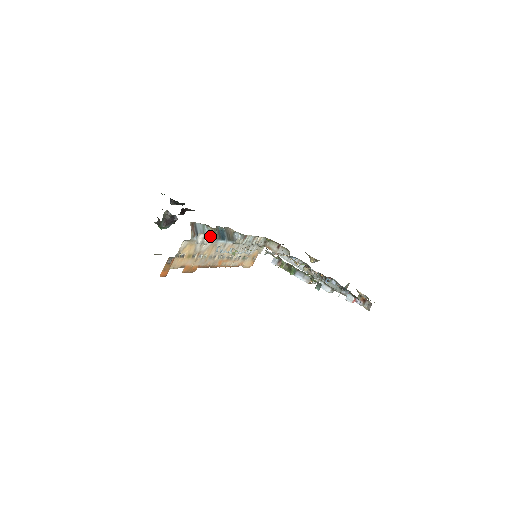
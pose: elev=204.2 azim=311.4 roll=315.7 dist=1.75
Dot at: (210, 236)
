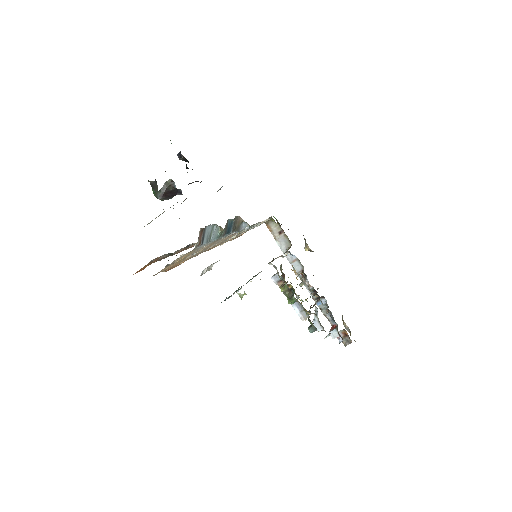
Dot at: (216, 236)
